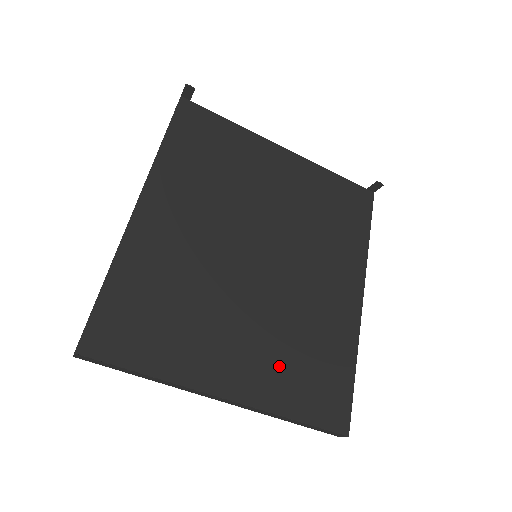
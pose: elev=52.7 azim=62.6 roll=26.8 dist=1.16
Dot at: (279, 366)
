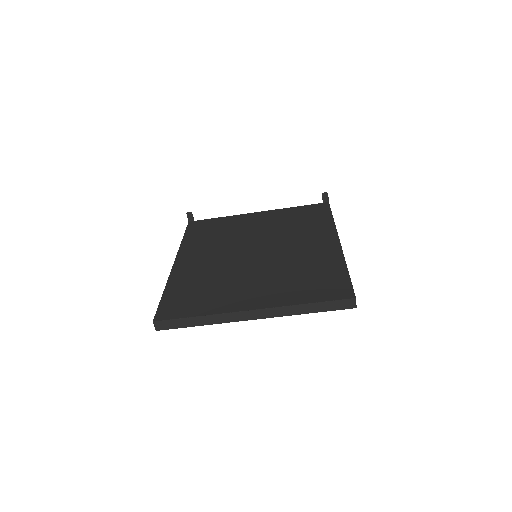
Dot at: (286, 286)
